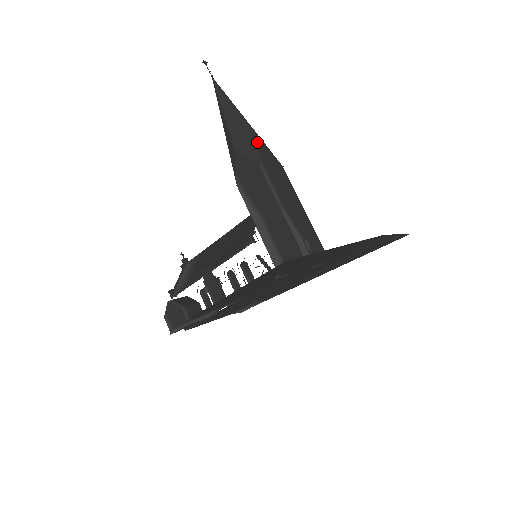
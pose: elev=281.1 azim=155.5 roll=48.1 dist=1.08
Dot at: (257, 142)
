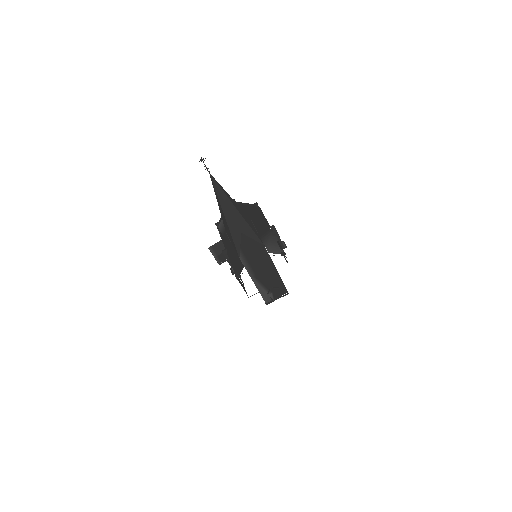
Dot at: (241, 238)
